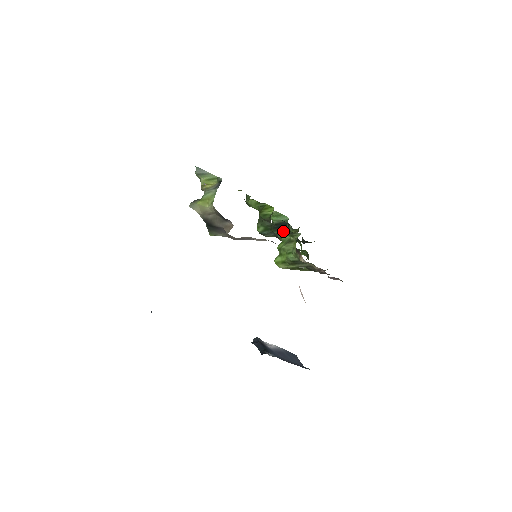
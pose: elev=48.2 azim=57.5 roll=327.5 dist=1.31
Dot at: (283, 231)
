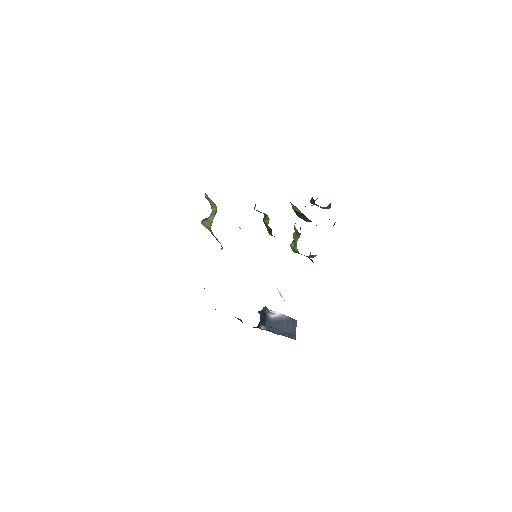
Dot at: occluded
